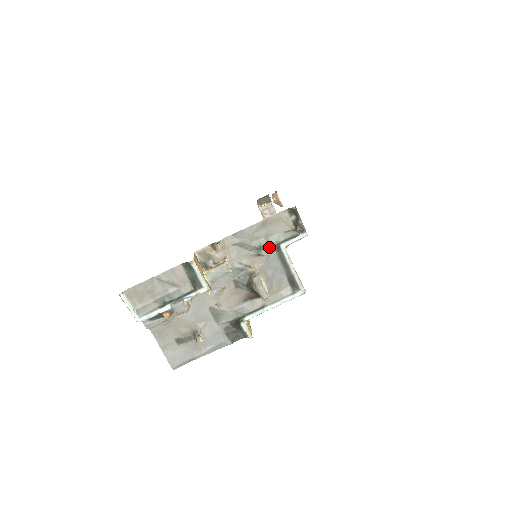
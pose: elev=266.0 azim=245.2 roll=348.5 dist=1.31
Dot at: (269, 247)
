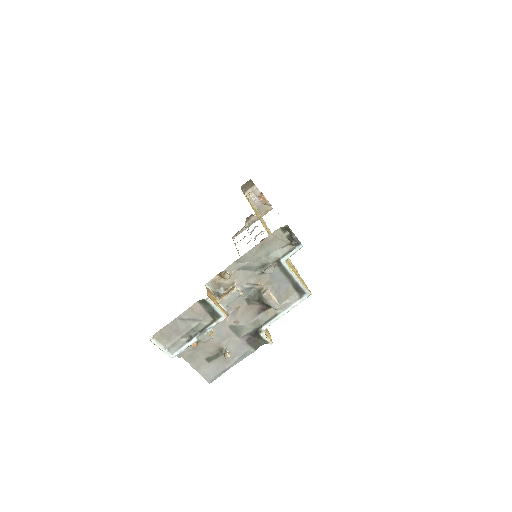
Dot at: (271, 265)
